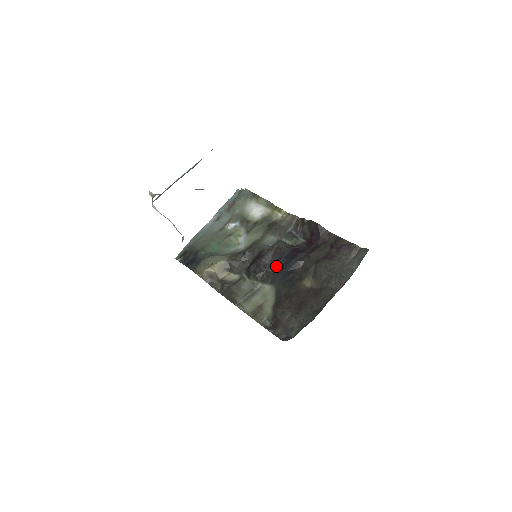
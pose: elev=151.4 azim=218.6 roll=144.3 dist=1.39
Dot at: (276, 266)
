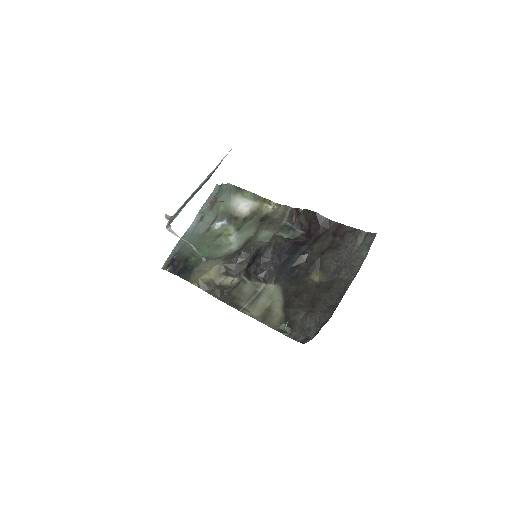
Dot at: (278, 263)
